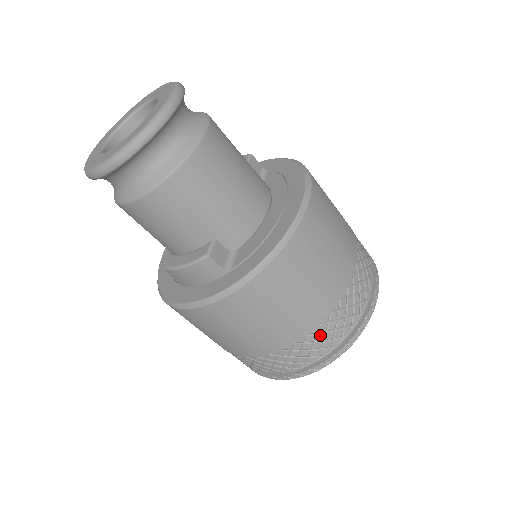
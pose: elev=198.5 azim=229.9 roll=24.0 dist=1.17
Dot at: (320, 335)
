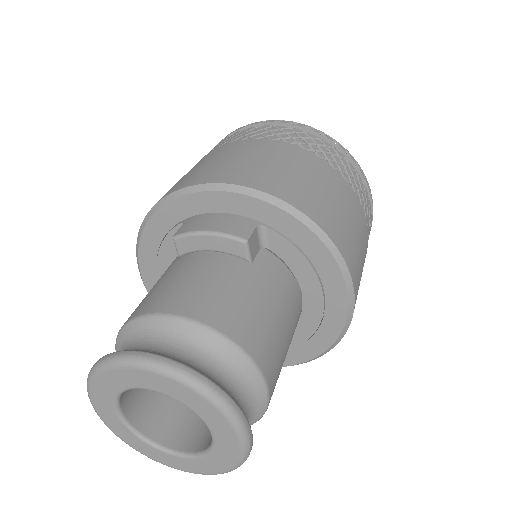
Dot at: occluded
